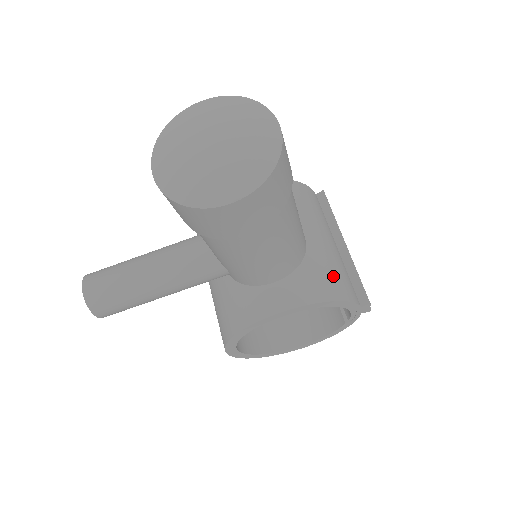
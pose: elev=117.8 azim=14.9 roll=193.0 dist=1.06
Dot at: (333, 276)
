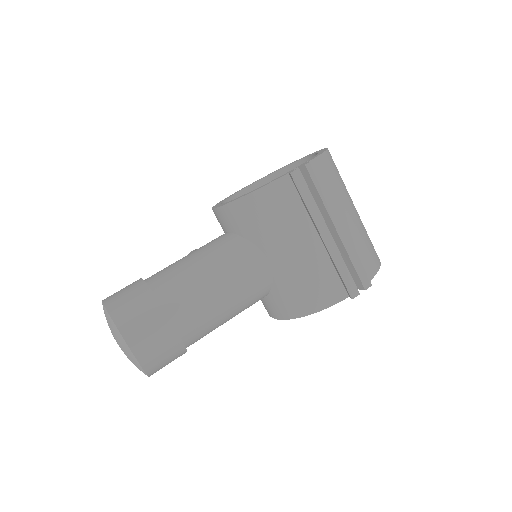
Dot at: (302, 292)
